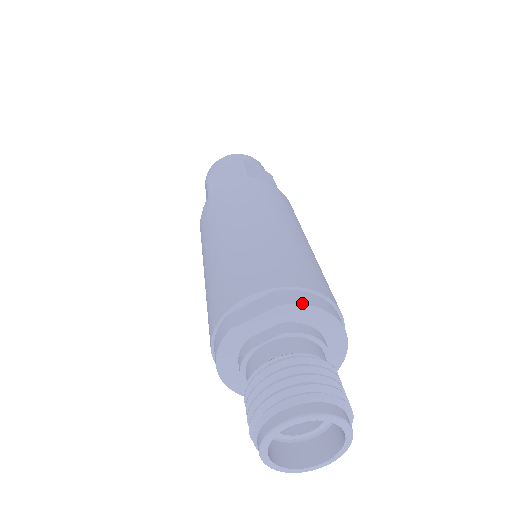
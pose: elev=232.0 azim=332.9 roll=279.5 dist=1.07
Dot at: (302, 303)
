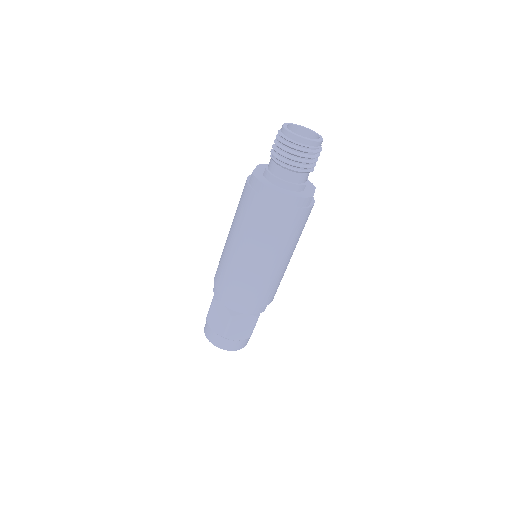
Dot at: (265, 165)
